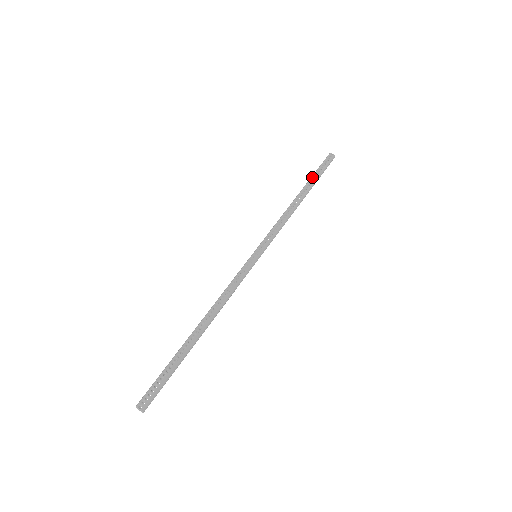
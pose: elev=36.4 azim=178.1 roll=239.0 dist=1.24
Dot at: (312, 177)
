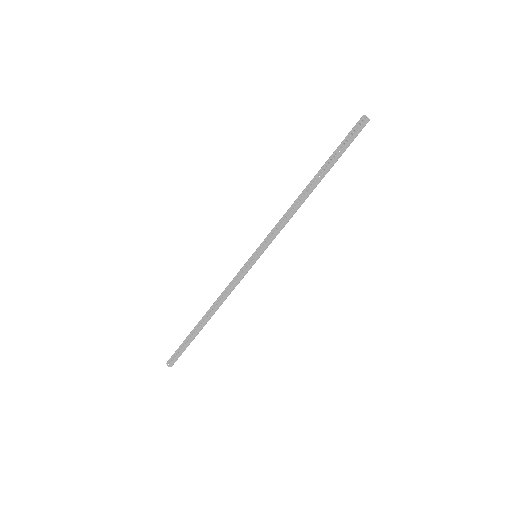
Dot at: (330, 157)
